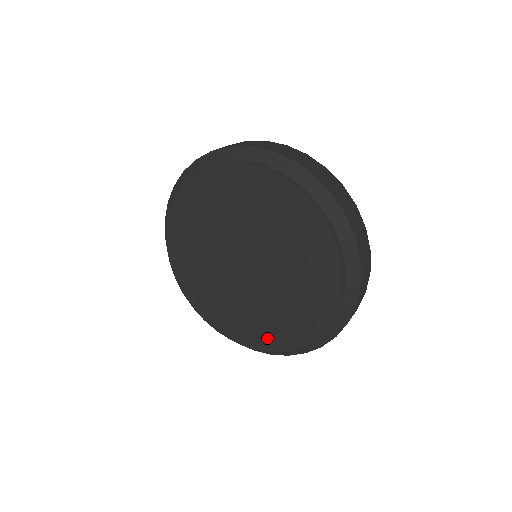
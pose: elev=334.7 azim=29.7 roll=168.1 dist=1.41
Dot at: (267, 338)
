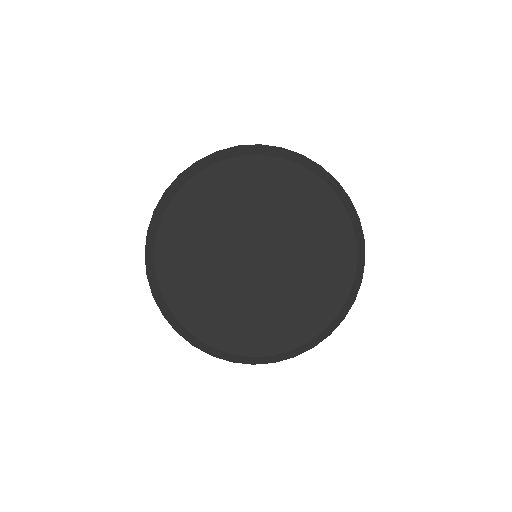
Dot at: (278, 337)
